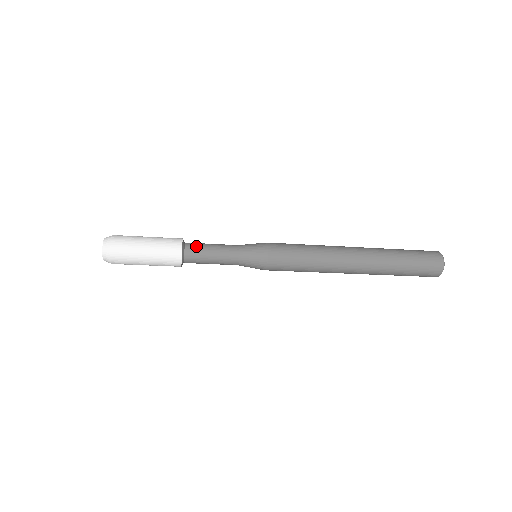
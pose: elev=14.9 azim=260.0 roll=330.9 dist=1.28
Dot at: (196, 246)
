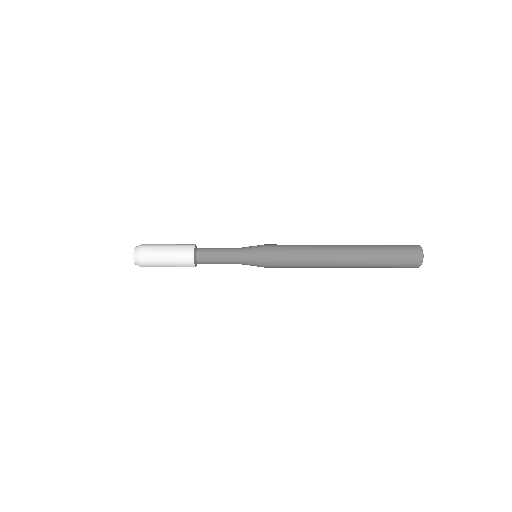
Dot at: (206, 251)
